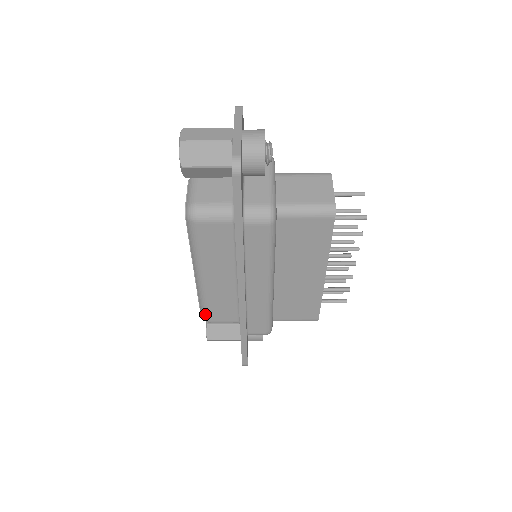
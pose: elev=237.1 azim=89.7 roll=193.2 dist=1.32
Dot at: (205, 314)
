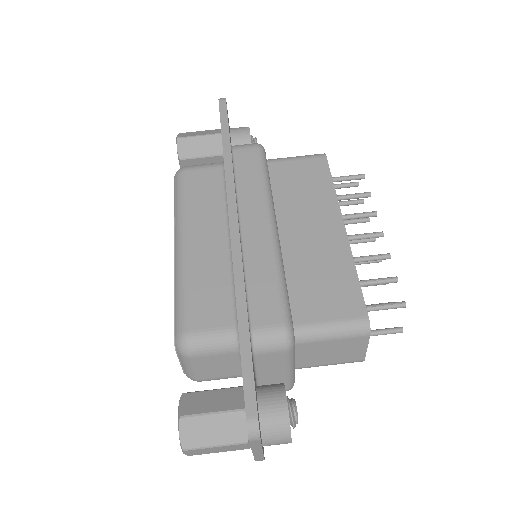
Dot at: (181, 318)
